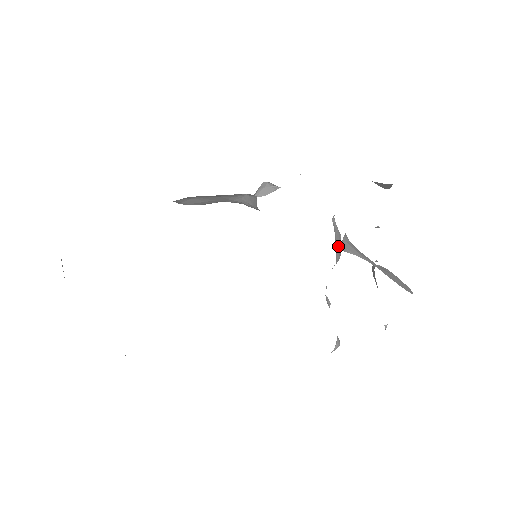
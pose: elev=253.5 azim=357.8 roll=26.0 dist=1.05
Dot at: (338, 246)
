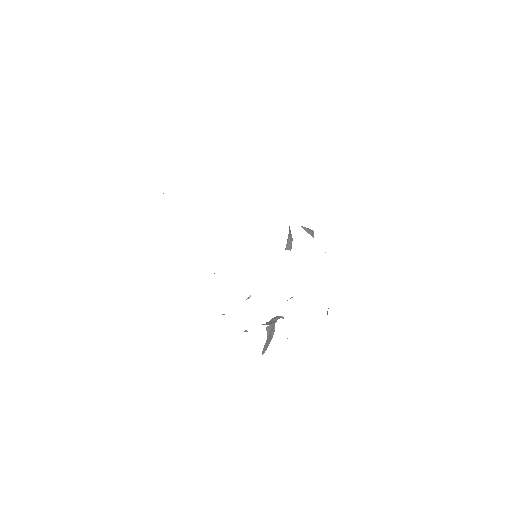
Dot at: occluded
